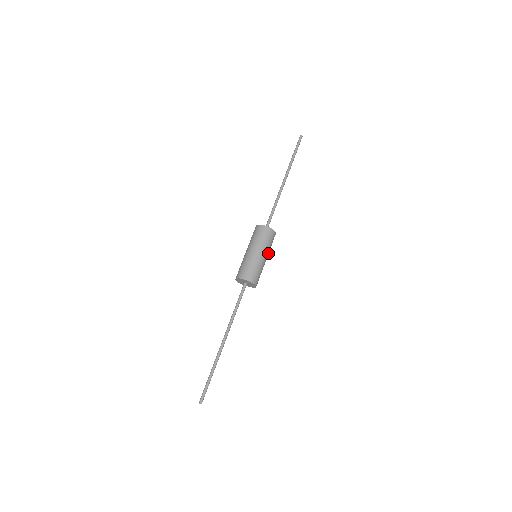
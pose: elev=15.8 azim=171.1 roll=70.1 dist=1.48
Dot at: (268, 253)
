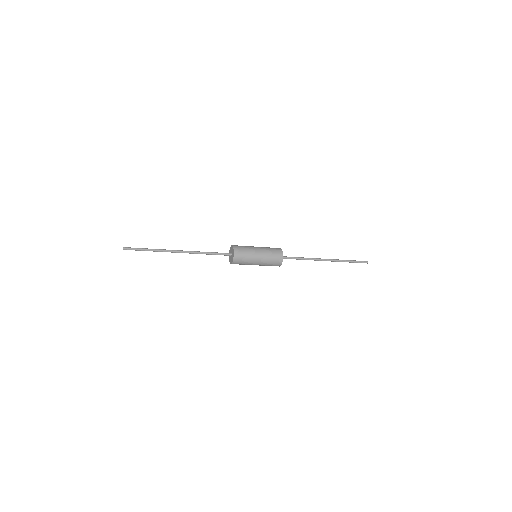
Dot at: (264, 261)
